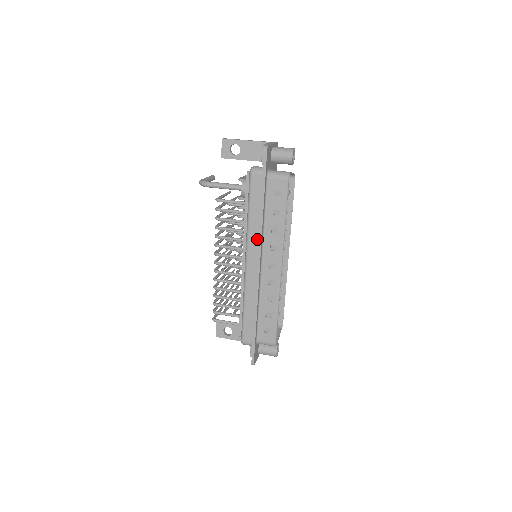
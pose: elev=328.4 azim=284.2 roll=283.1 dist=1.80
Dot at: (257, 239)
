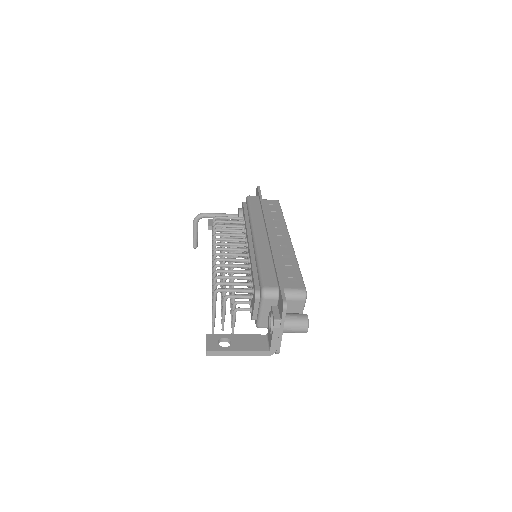
Dot at: (262, 221)
